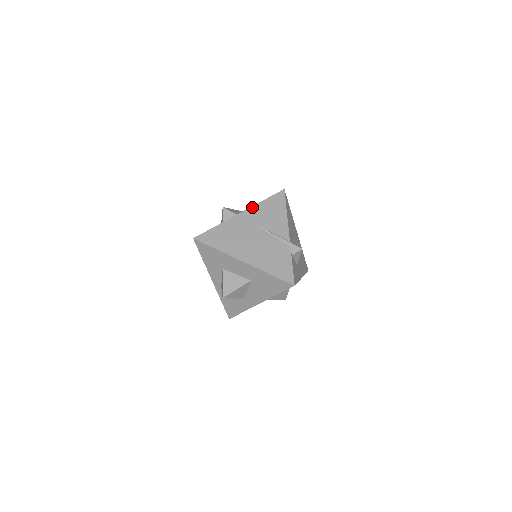
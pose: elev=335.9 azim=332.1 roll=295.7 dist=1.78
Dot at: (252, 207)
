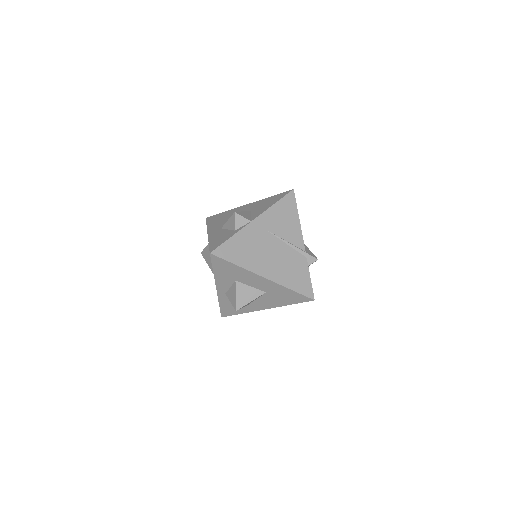
Dot at: (265, 212)
